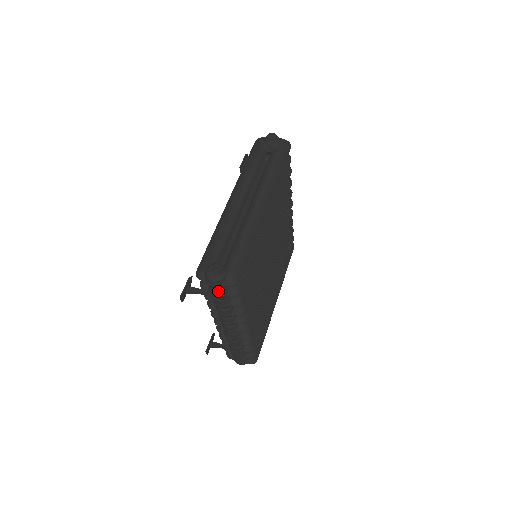
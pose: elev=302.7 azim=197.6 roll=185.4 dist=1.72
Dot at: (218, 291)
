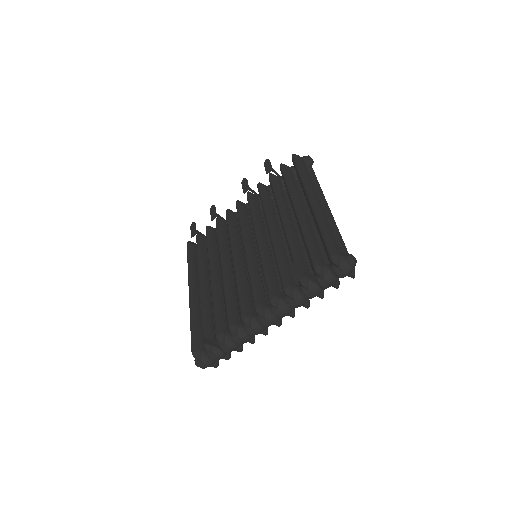
Dot at: (337, 279)
